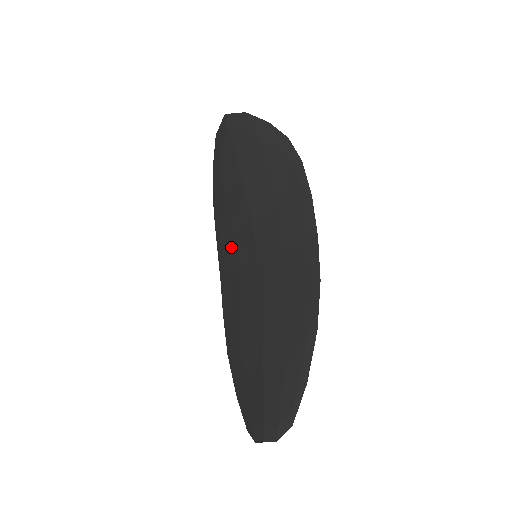
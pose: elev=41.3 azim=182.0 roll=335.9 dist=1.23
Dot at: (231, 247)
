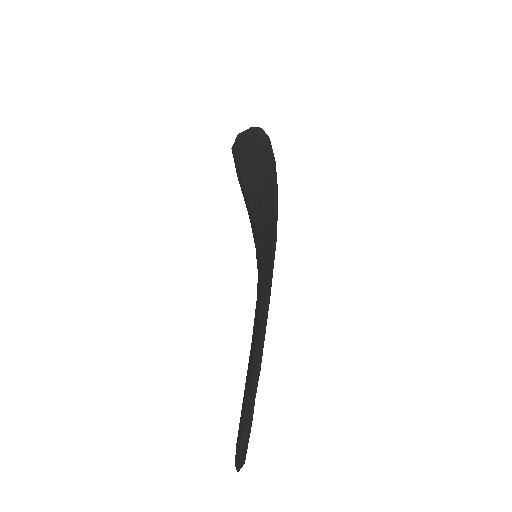
Dot at: occluded
